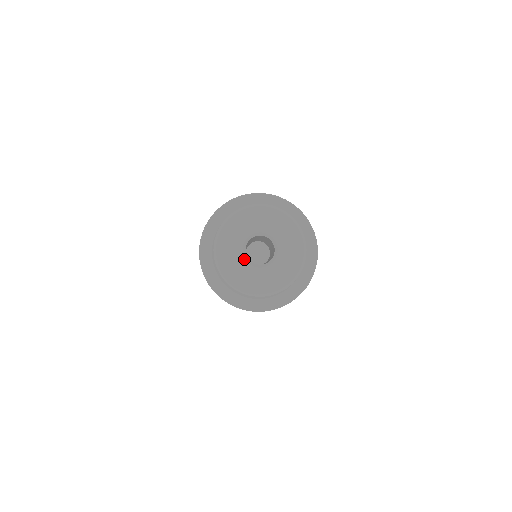
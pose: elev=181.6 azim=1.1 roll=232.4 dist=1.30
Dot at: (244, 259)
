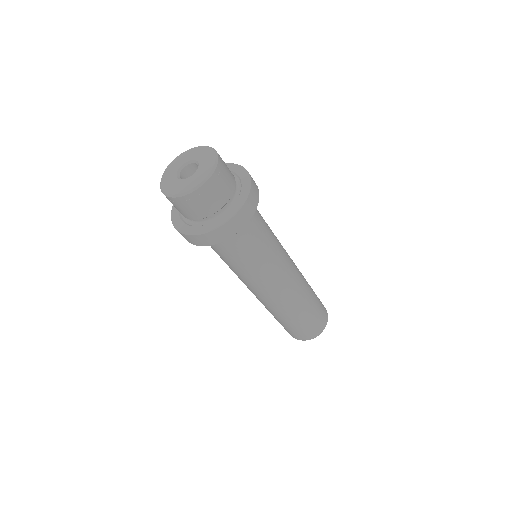
Dot at: (176, 174)
